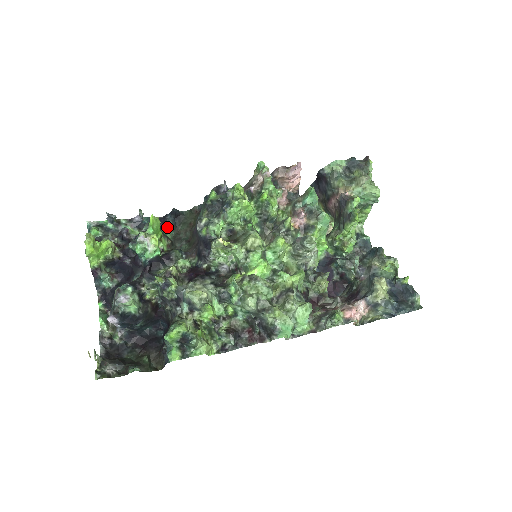
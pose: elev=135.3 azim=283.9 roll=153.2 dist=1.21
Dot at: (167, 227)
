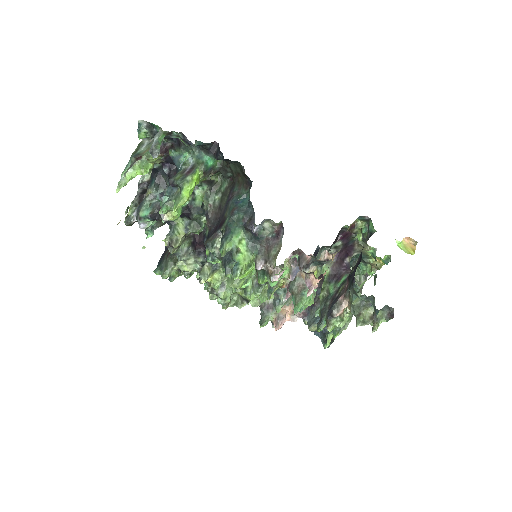
Dot at: (217, 159)
